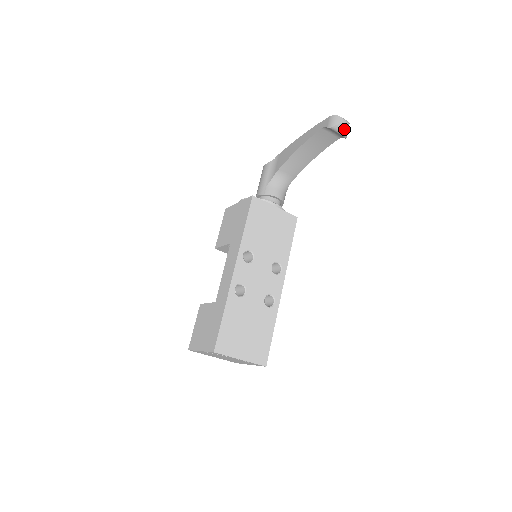
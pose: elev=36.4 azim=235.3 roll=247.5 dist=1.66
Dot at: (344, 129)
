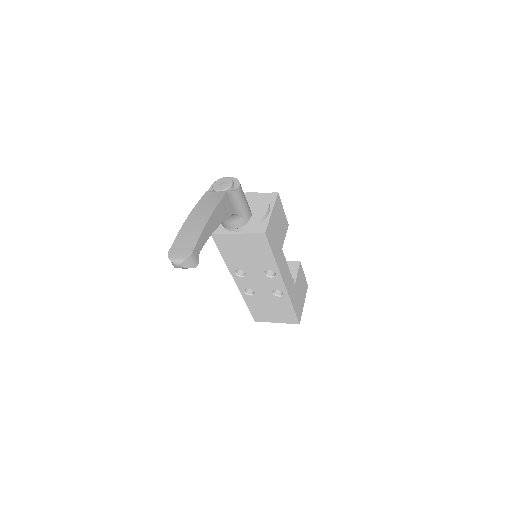
Dot at: (184, 268)
